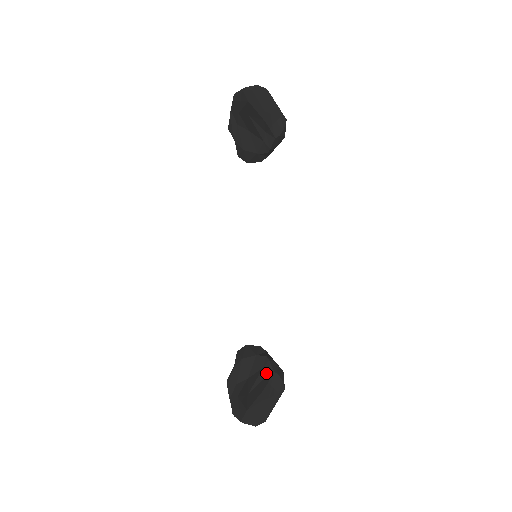
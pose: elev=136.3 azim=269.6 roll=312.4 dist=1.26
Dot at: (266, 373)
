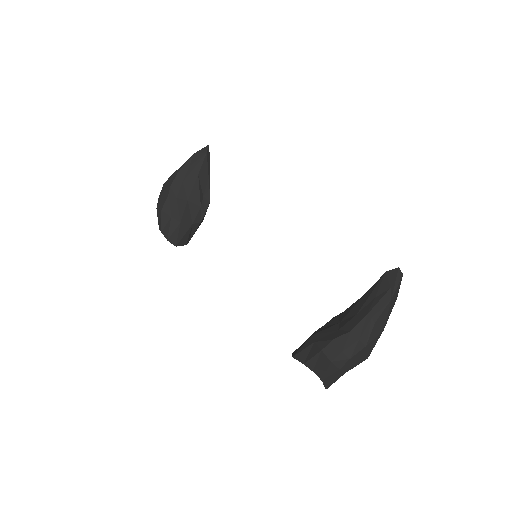
Dot at: occluded
